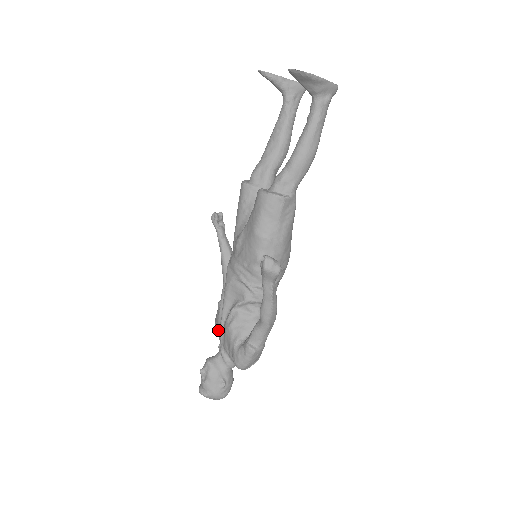
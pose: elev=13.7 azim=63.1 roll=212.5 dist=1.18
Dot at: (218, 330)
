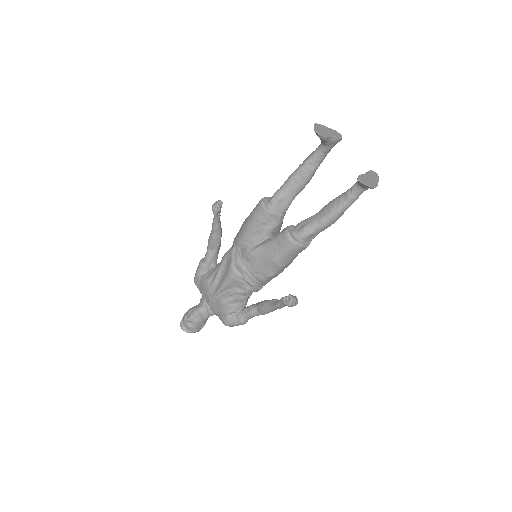
Dot at: (205, 292)
